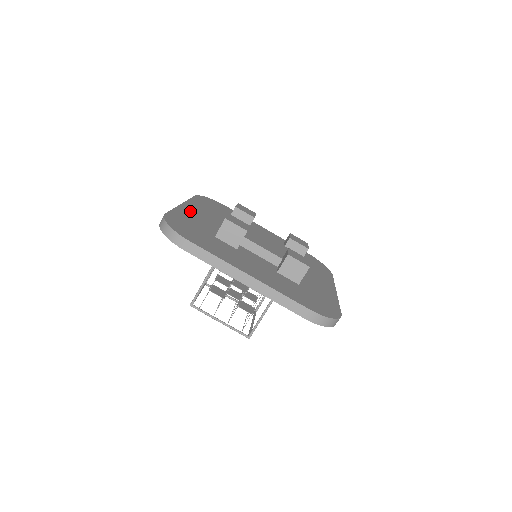
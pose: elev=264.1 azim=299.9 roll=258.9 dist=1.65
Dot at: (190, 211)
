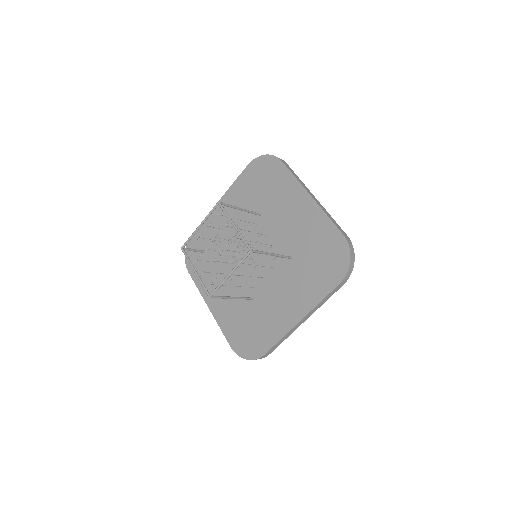
Dot at: occluded
